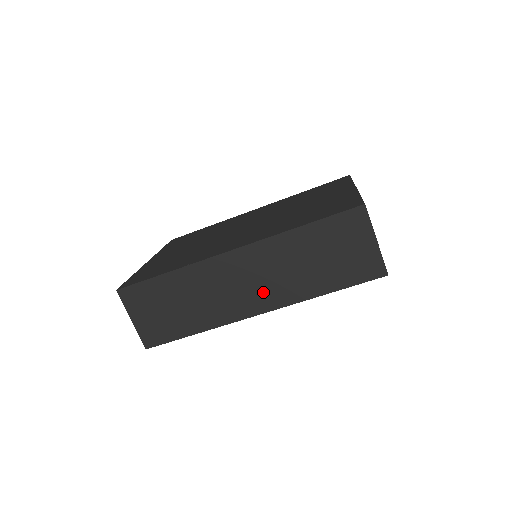
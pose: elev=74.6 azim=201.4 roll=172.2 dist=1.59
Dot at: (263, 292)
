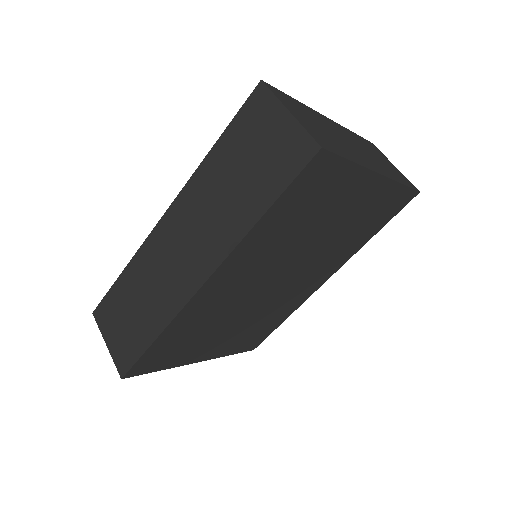
Dot at: (200, 251)
